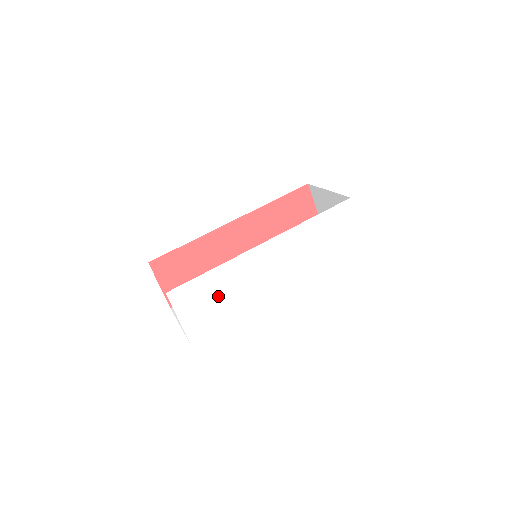
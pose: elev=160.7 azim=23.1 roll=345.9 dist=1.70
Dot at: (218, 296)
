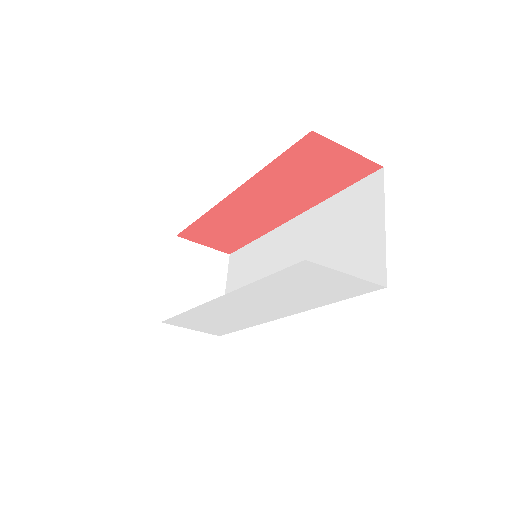
Dot at: (210, 321)
